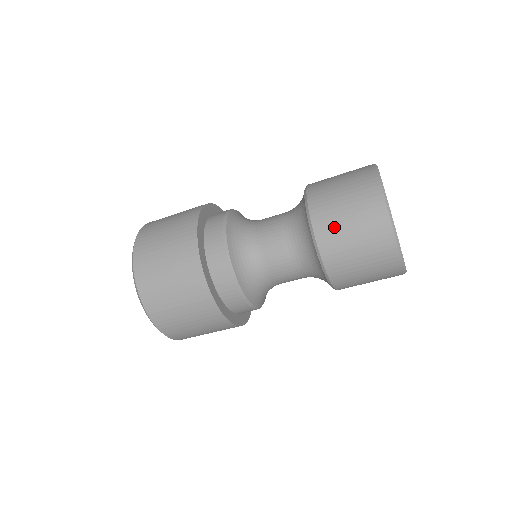
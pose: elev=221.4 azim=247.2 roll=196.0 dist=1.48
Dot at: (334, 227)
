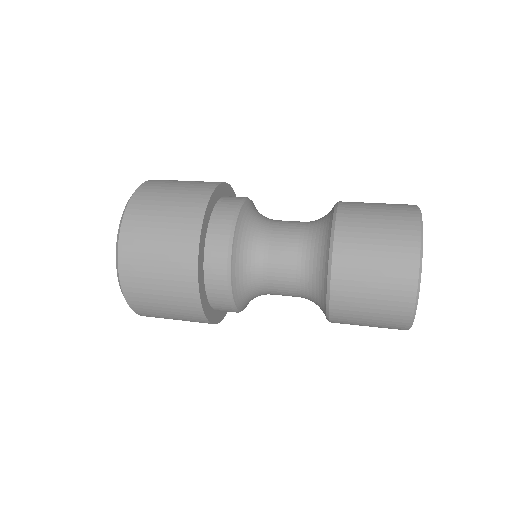
Dot at: (355, 277)
